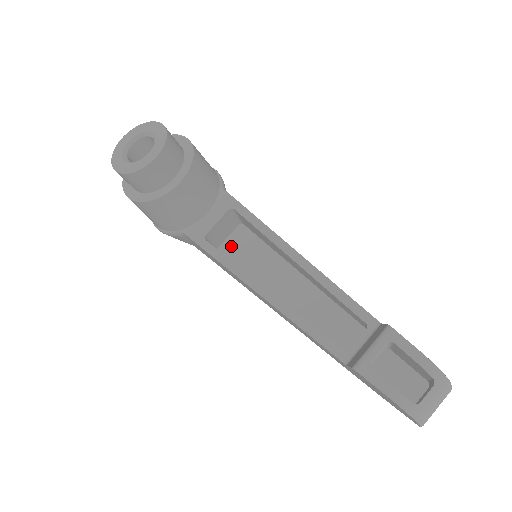
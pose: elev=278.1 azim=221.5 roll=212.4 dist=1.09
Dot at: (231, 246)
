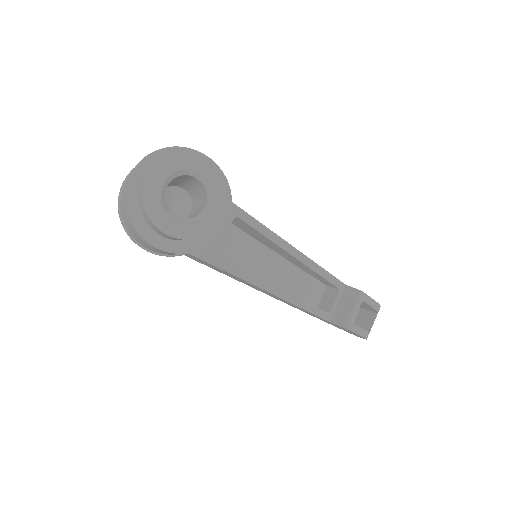
Dot at: occluded
